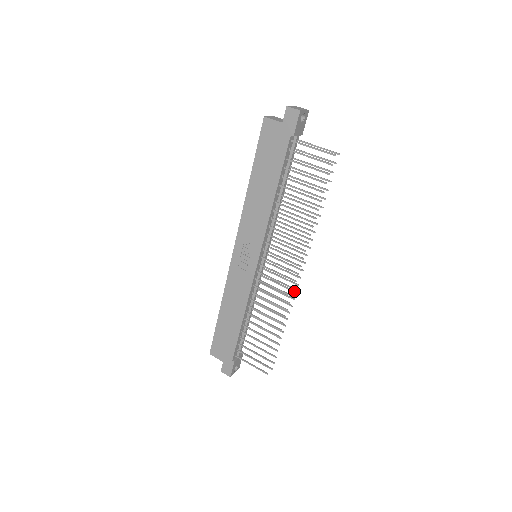
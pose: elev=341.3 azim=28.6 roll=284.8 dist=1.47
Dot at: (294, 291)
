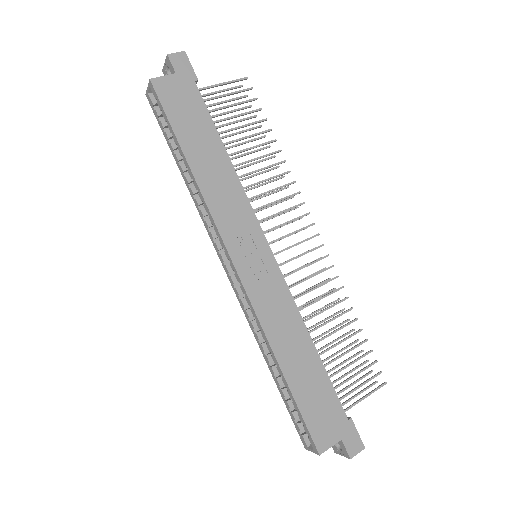
Dot at: (319, 258)
